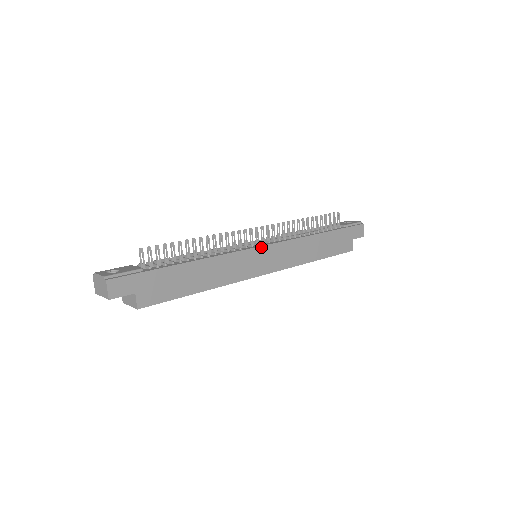
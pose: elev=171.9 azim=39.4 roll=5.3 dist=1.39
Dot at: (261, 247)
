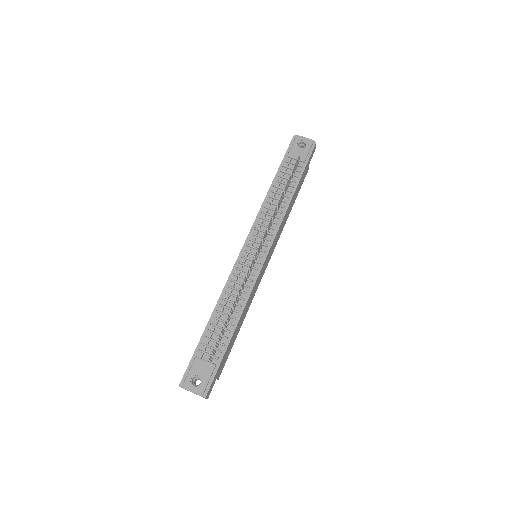
Dot at: (266, 259)
